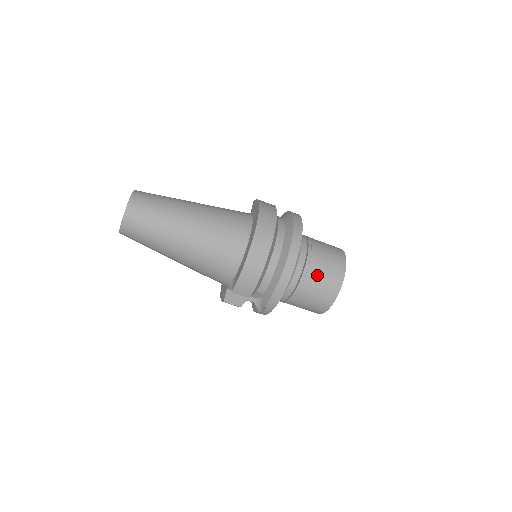
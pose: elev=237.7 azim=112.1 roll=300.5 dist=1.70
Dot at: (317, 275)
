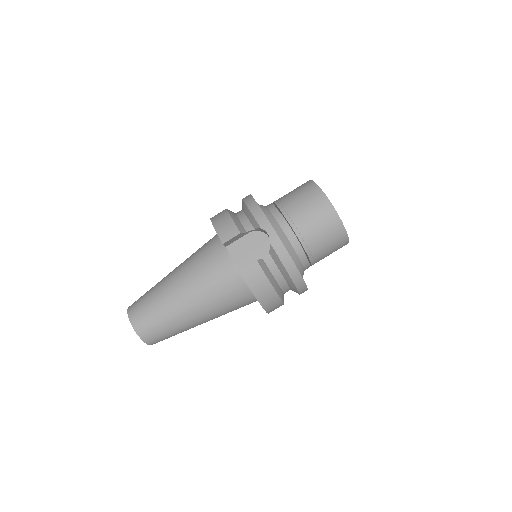
Dot at: (286, 195)
